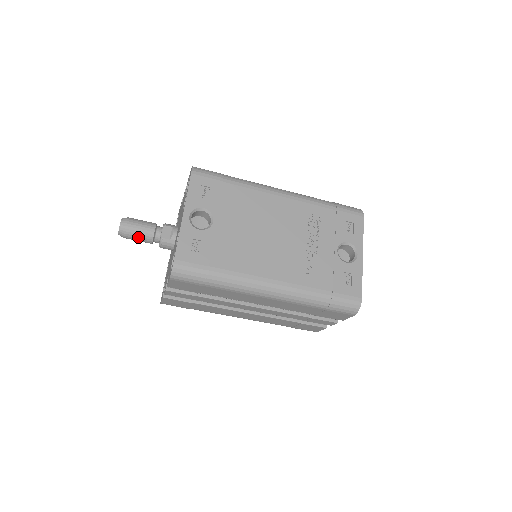
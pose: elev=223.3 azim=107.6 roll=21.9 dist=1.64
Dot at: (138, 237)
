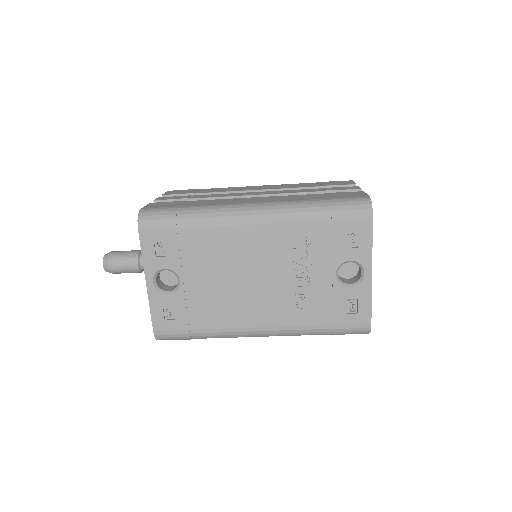
Dot at: occluded
